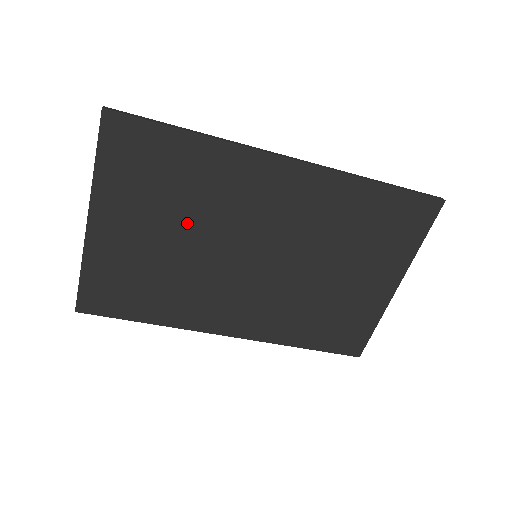
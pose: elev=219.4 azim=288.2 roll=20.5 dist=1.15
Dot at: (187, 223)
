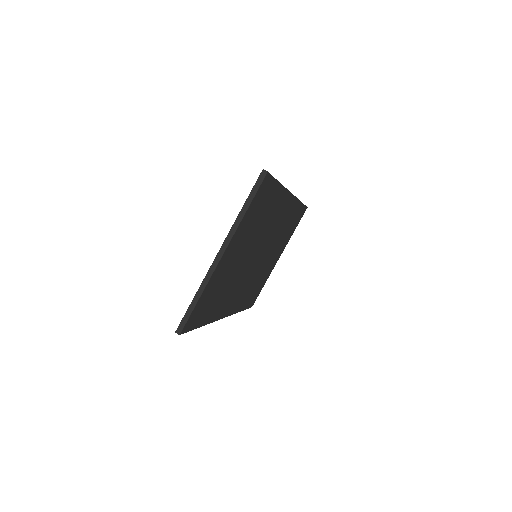
Dot at: (251, 242)
